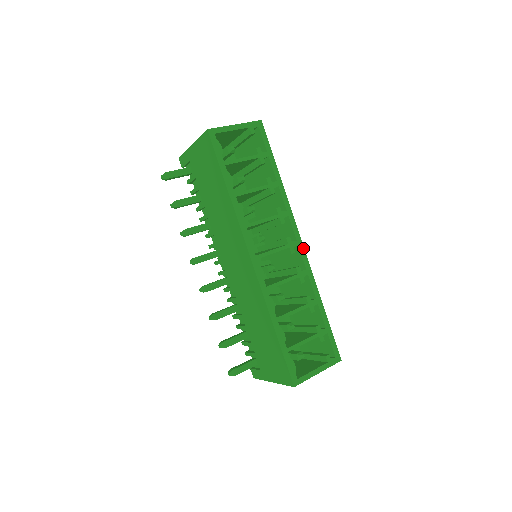
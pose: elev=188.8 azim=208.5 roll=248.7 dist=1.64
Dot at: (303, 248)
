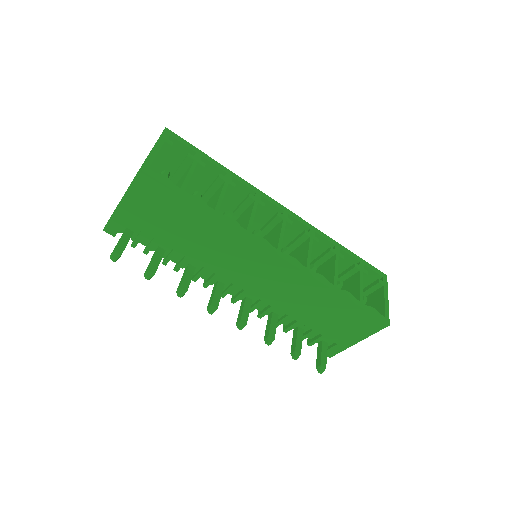
Dot at: (293, 213)
